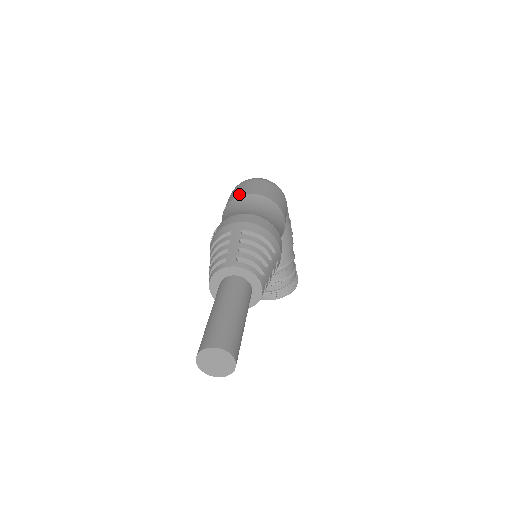
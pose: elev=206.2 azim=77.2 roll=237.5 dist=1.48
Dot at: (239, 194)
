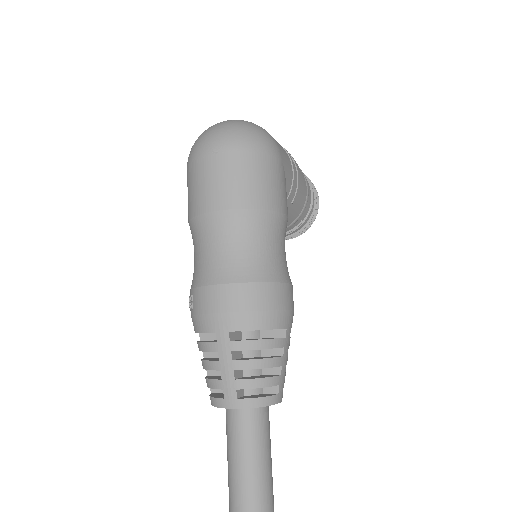
Dot at: (202, 206)
